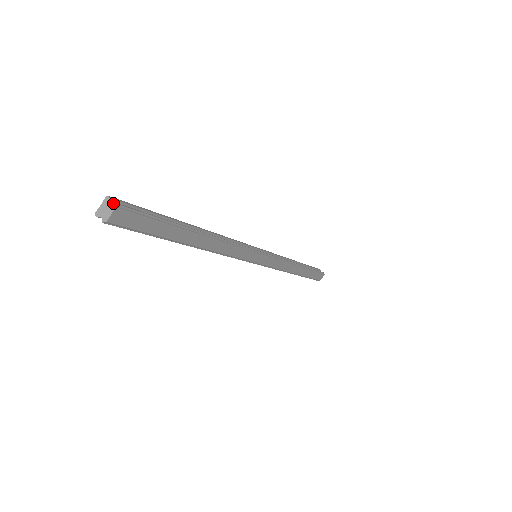
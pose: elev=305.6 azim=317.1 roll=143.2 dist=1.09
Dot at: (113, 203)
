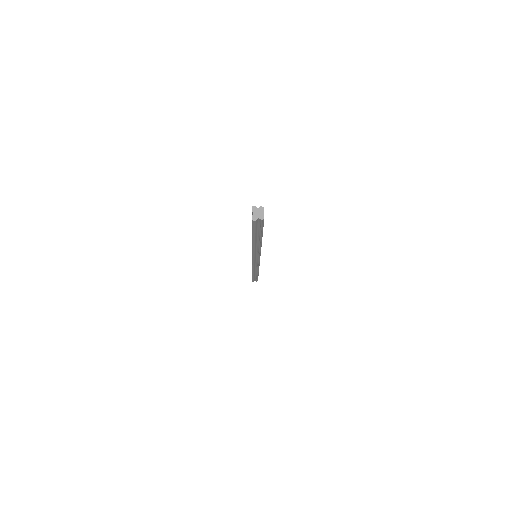
Dot at: (260, 206)
